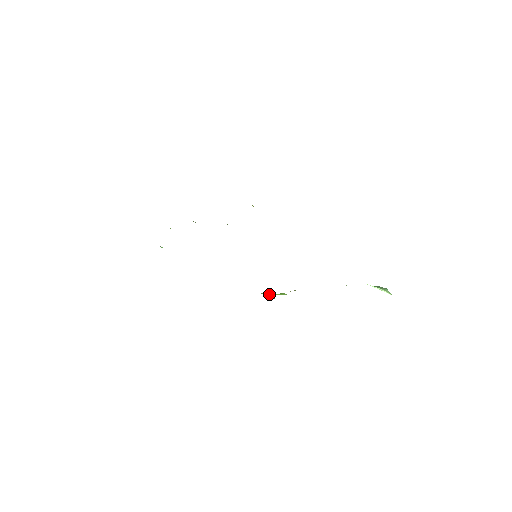
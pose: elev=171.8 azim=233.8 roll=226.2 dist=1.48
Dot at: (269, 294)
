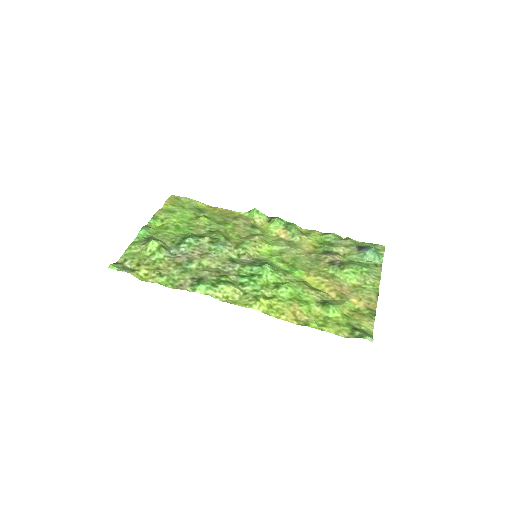
Dot at: (259, 211)
